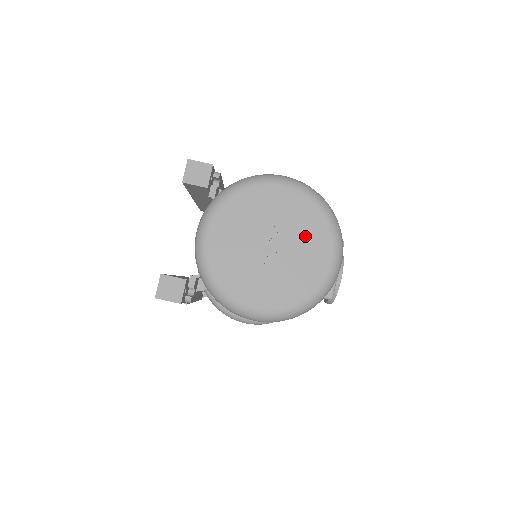
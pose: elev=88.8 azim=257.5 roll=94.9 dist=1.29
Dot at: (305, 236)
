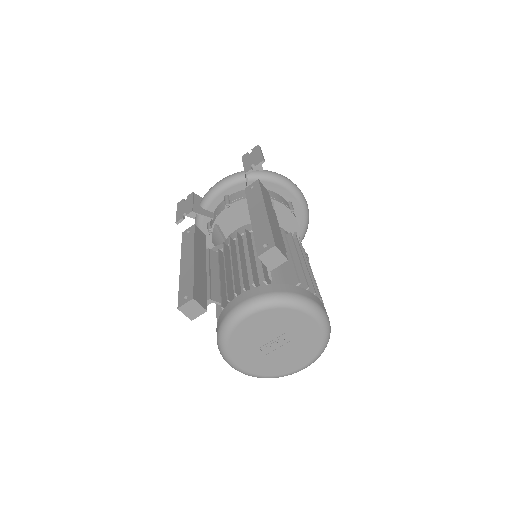
Dot at: (300, 351)
